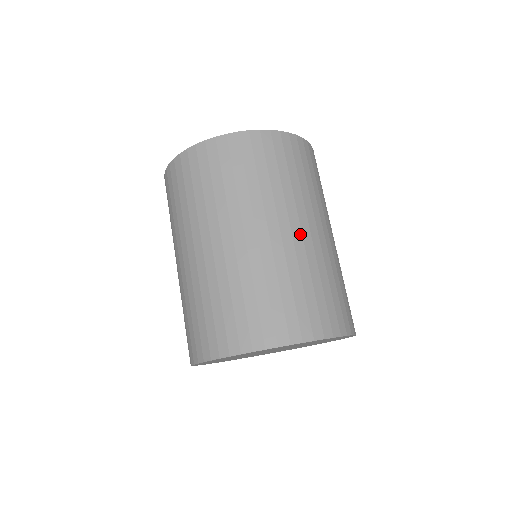
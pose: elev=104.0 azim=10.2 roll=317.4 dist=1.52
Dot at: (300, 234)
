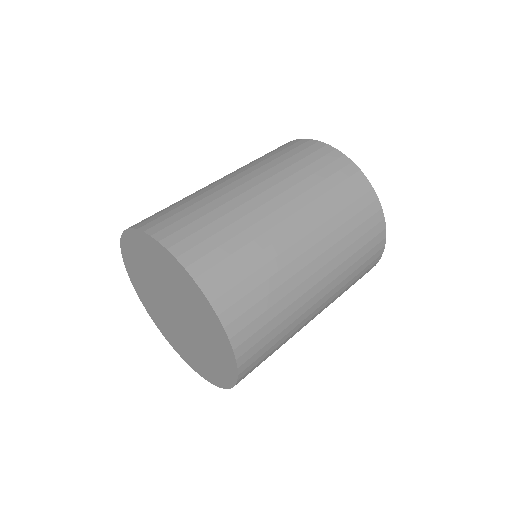
Dot at: (257, 194)
